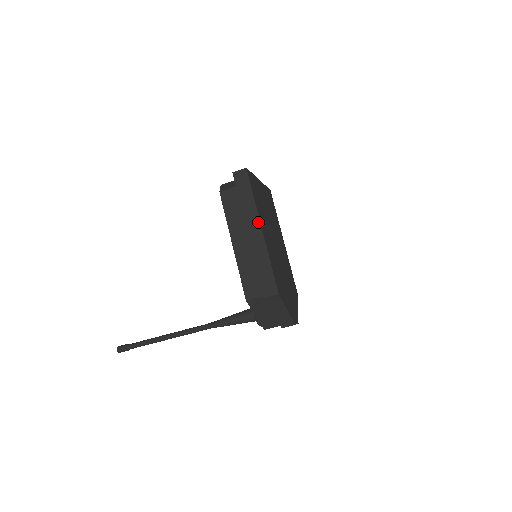
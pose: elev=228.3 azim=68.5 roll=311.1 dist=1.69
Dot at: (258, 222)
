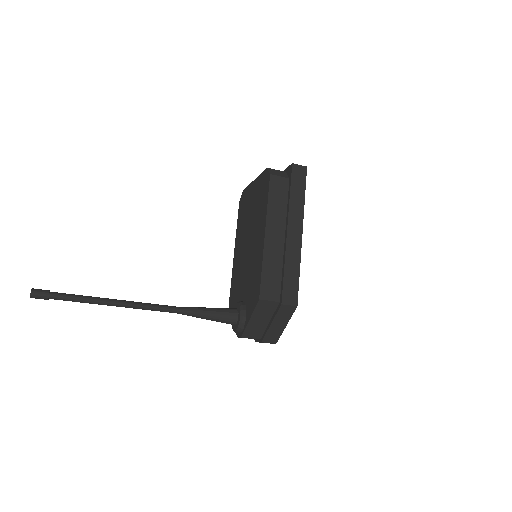
Dot at: (301, 225)
